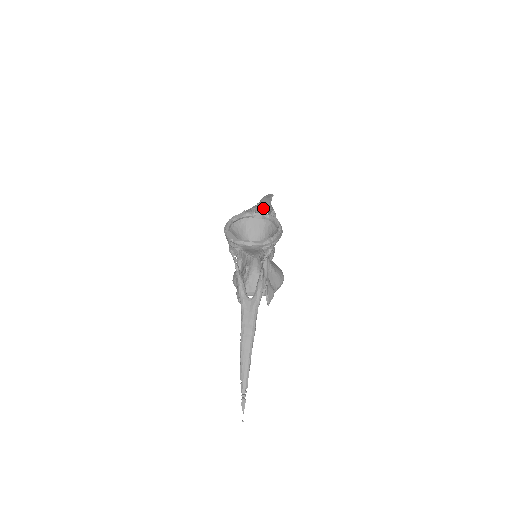
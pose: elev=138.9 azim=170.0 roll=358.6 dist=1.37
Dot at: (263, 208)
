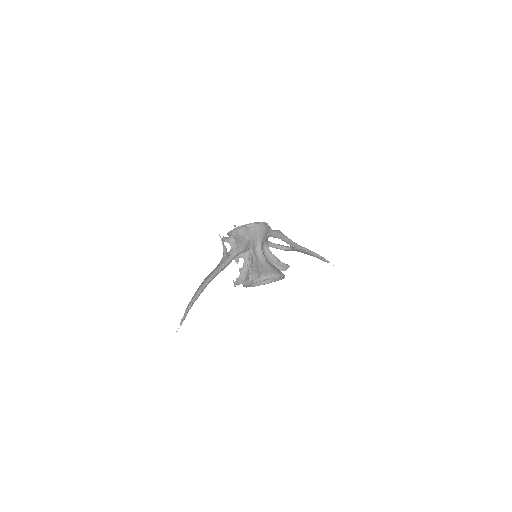
Dot at: occluded
